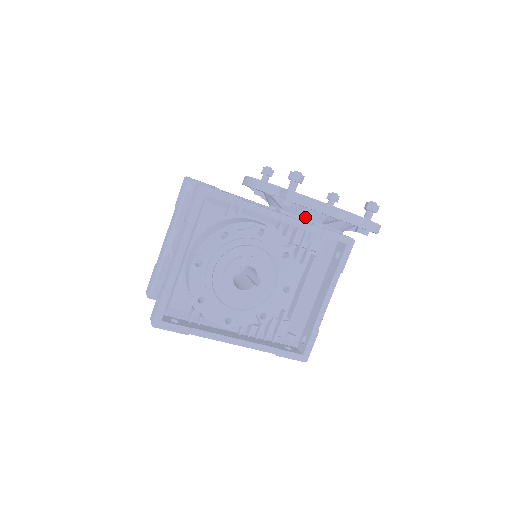
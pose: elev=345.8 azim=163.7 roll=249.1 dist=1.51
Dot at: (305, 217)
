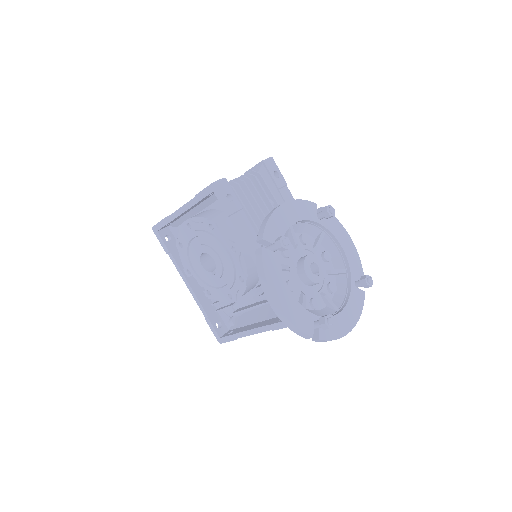
Dot at: occluded
